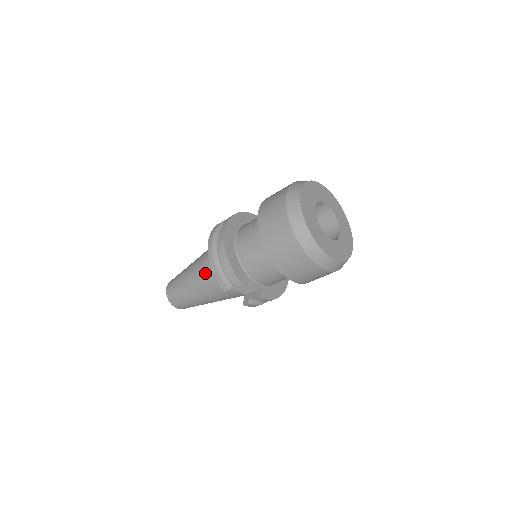
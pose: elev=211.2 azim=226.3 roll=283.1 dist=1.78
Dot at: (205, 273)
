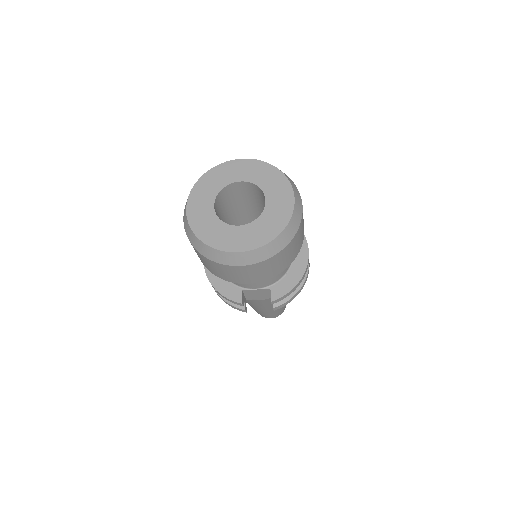
Dot at: occluded
